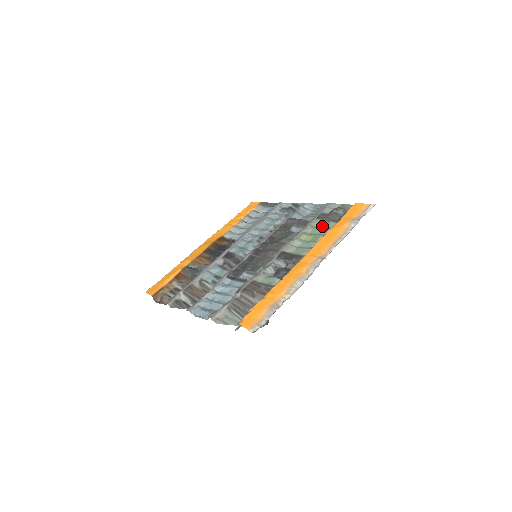
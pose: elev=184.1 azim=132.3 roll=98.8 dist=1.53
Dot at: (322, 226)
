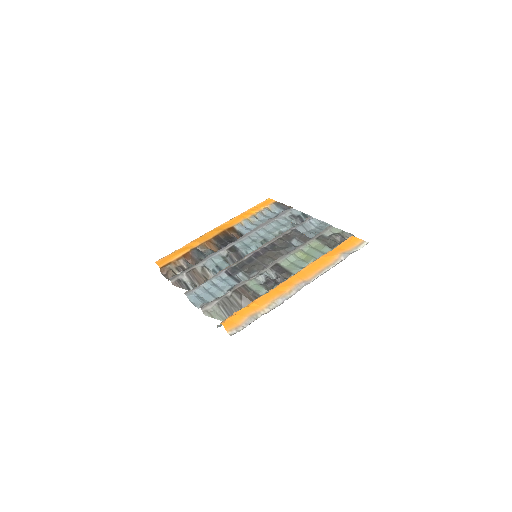
Dot at: (318, 248)
